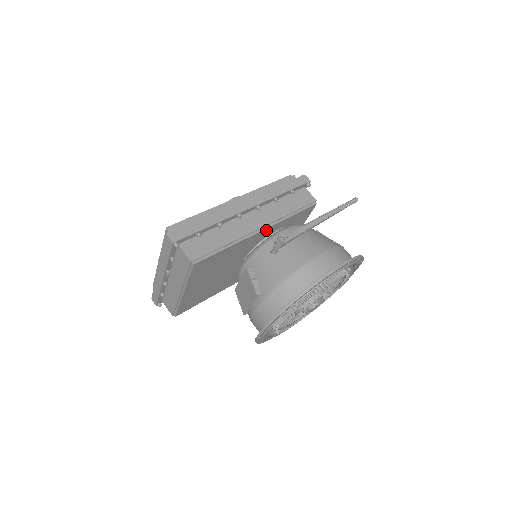
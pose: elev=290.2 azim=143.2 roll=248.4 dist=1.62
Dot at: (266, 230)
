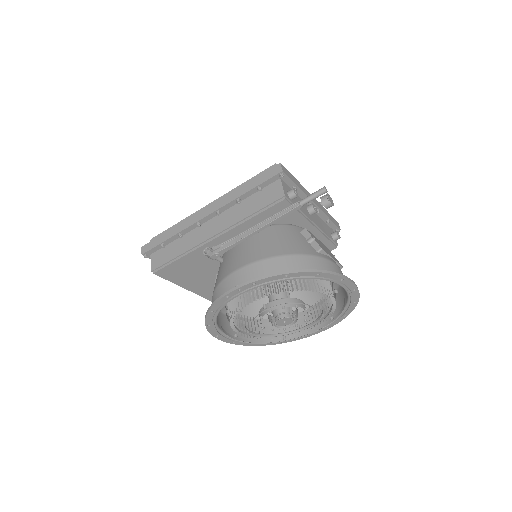
Dot at: (224, 237)
